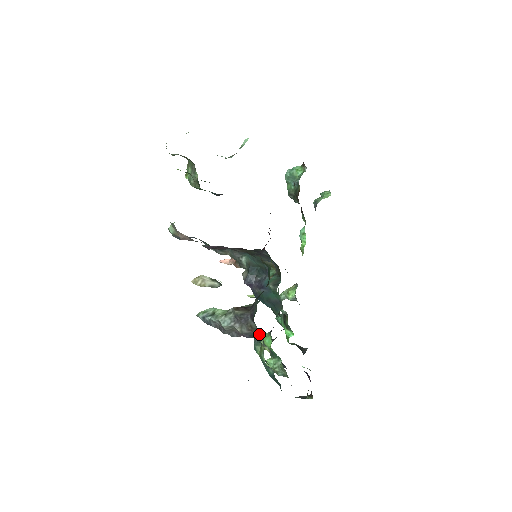
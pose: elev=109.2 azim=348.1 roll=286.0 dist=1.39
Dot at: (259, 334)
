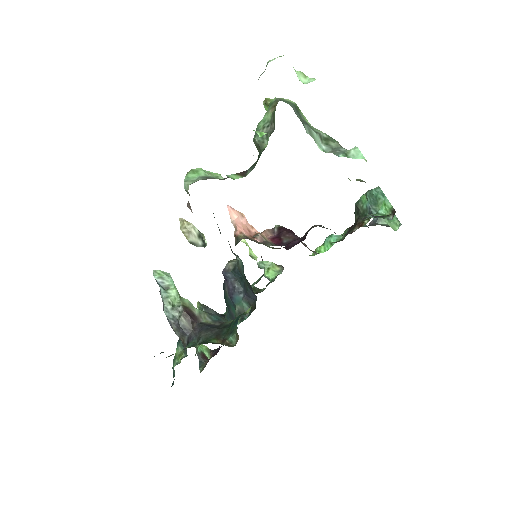
Dot at: (186, 349)
